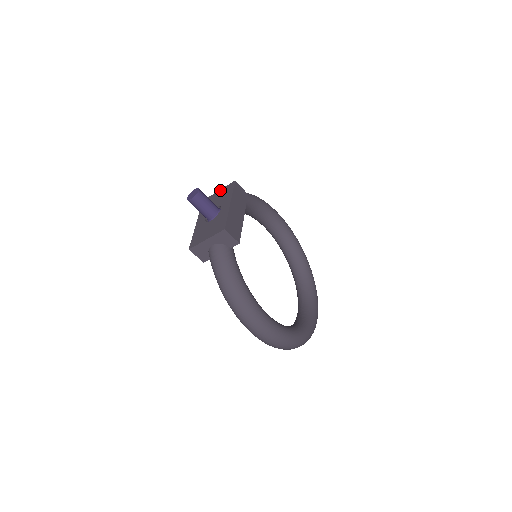
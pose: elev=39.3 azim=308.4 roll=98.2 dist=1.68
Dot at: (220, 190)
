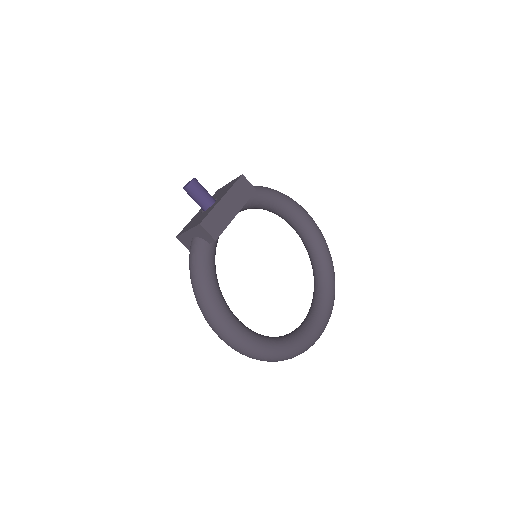
Dot at: (230, 182)
